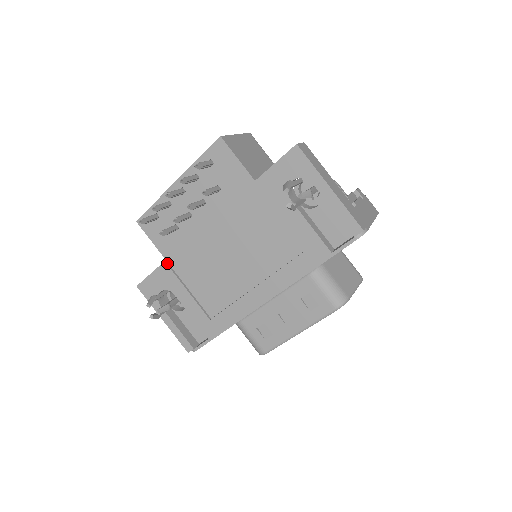
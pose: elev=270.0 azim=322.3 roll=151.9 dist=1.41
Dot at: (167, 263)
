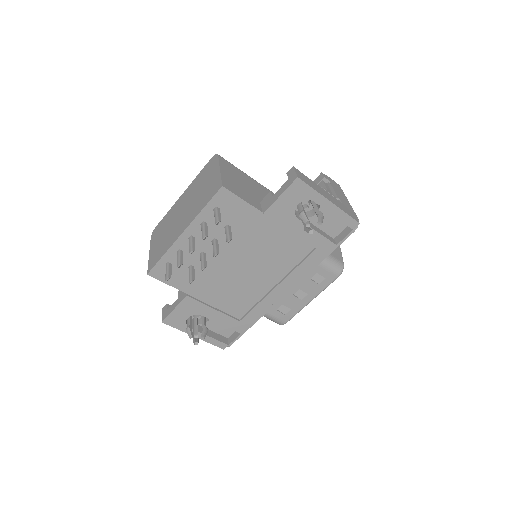
Dot at: (189, 296)
